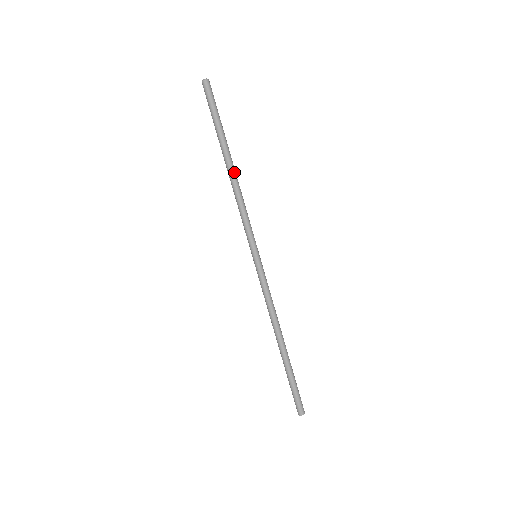
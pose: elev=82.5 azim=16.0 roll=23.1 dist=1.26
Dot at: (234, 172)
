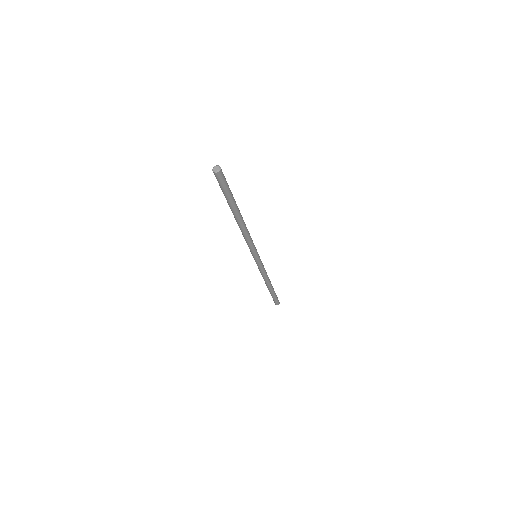
Dot at: (240, 224)
